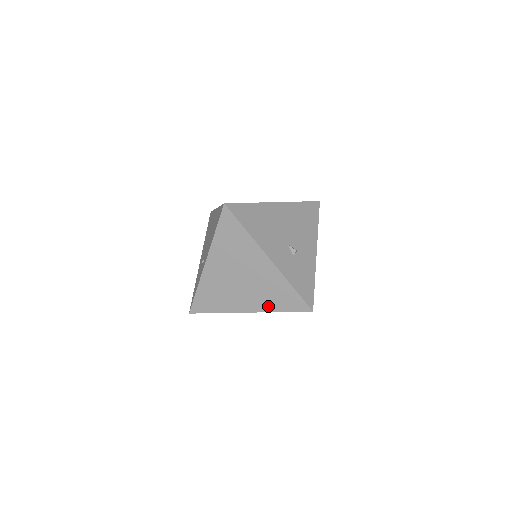
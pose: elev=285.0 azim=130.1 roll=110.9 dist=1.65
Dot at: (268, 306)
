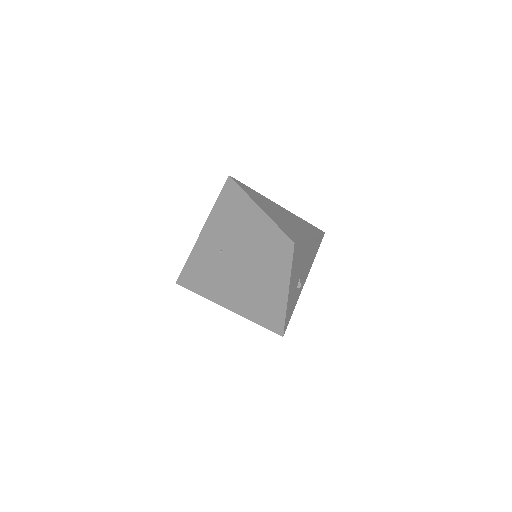
Dot at: (253, 316)
